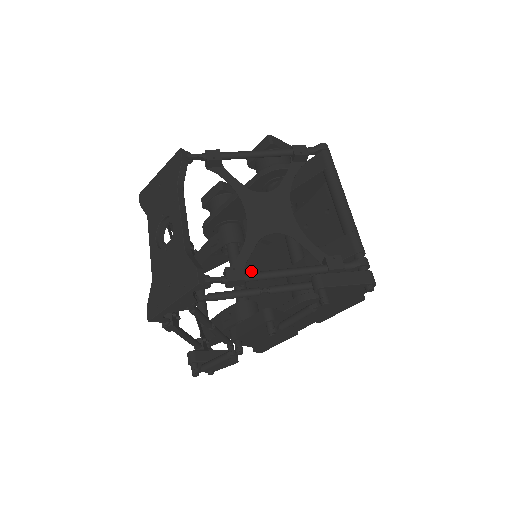
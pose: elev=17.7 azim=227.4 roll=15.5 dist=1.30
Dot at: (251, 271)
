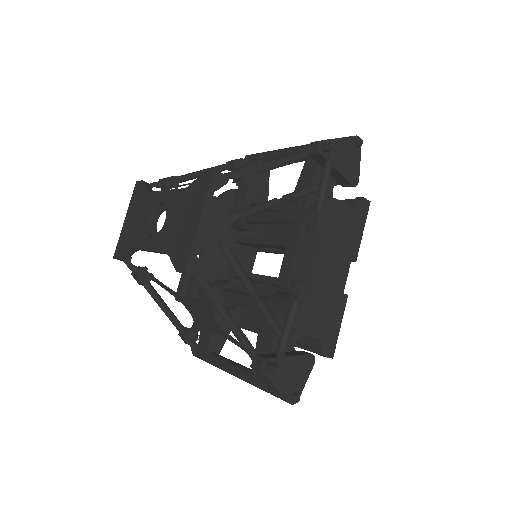
Dot at: occluded
